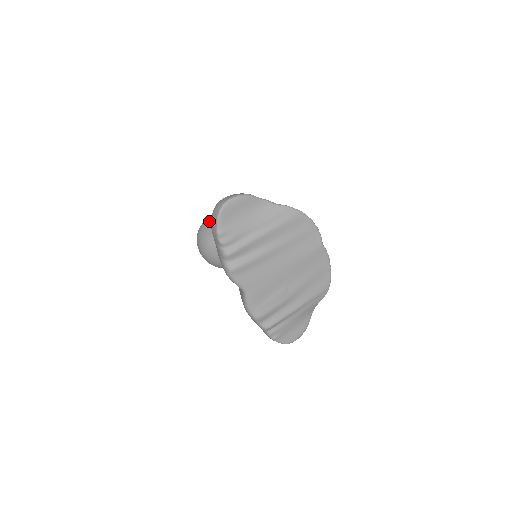
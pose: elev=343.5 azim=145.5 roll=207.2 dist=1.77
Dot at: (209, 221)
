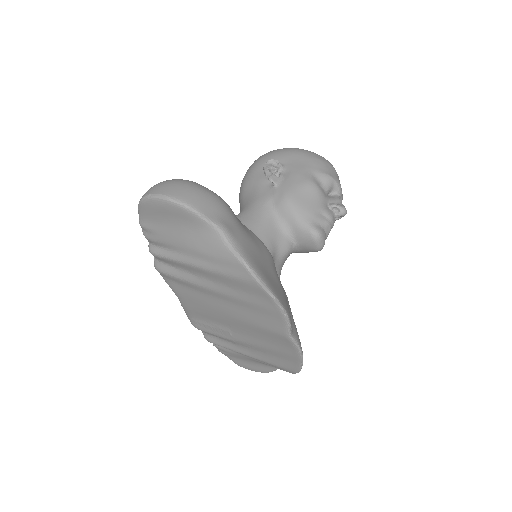
Dot at: (267, 158)
